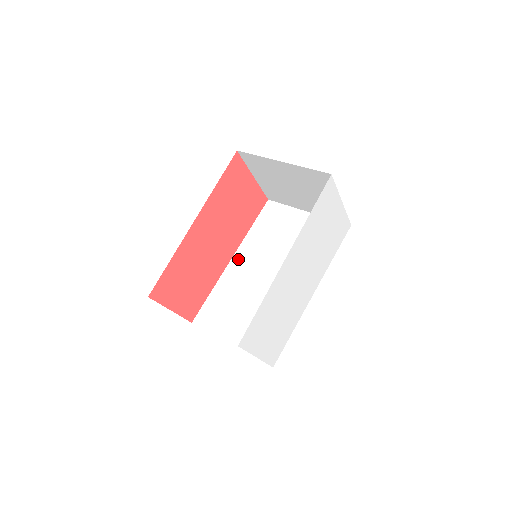
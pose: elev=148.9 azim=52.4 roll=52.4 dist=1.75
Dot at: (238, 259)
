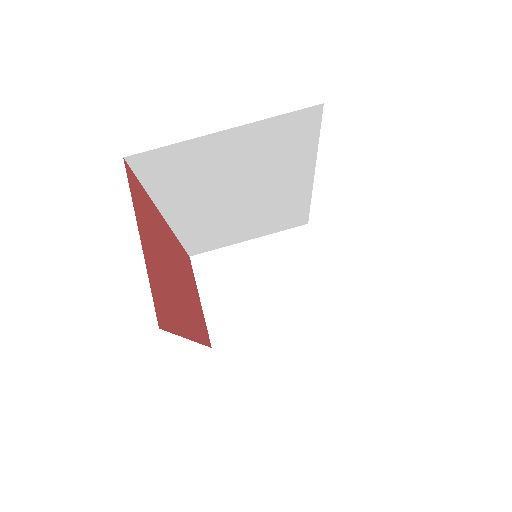
Dot at: (176, 216)
